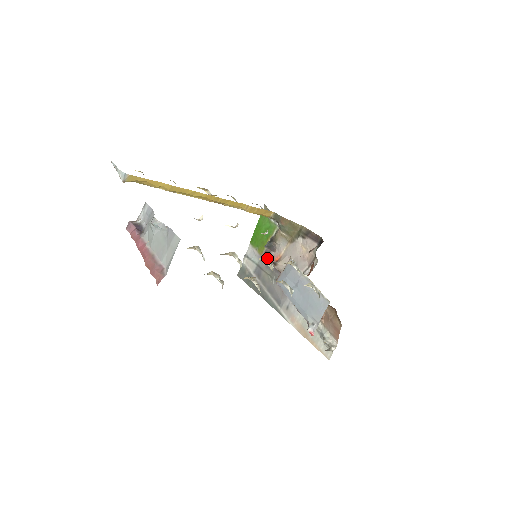
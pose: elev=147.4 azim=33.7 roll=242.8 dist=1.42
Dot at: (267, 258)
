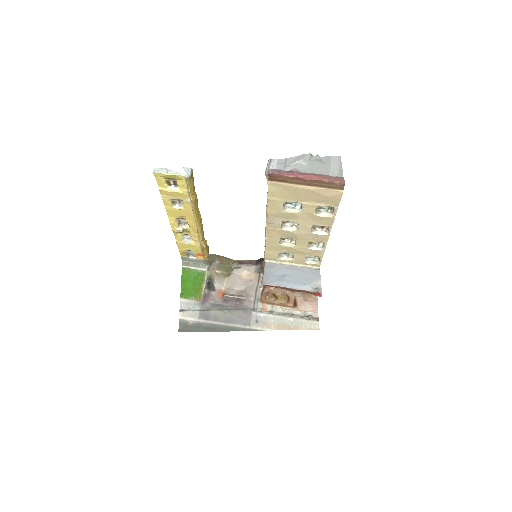
Dot at: (284, 239)
